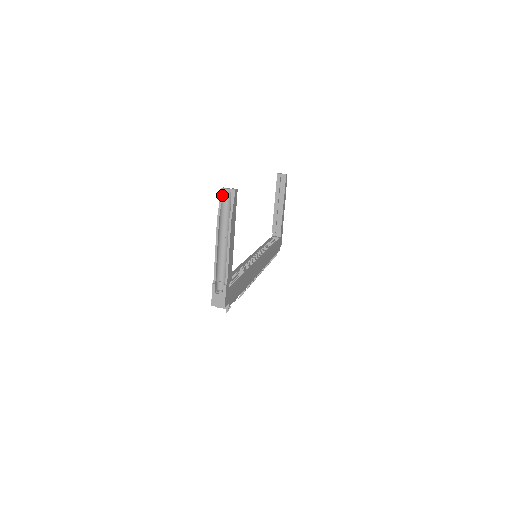
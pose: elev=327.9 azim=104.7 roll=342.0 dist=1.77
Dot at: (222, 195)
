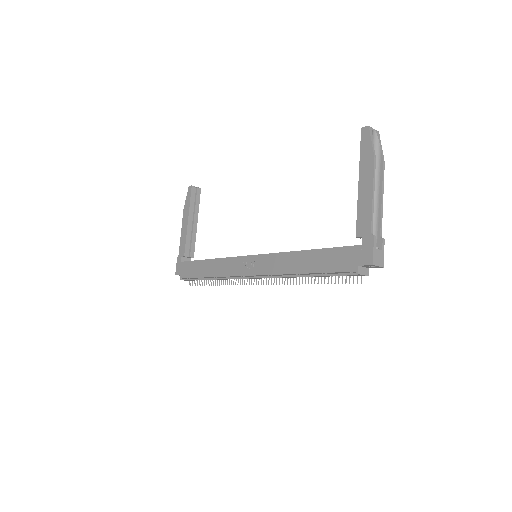
Dot at: (371, 133)
